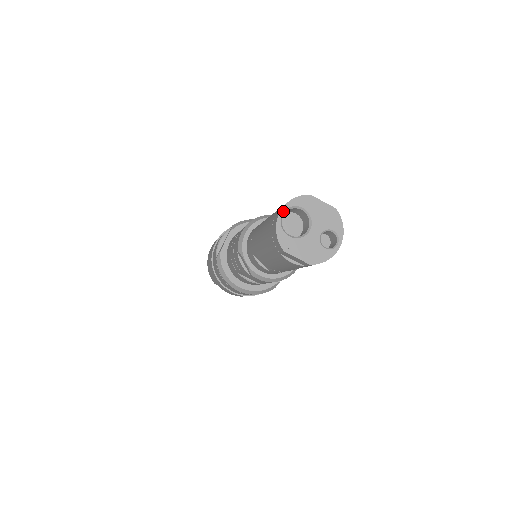
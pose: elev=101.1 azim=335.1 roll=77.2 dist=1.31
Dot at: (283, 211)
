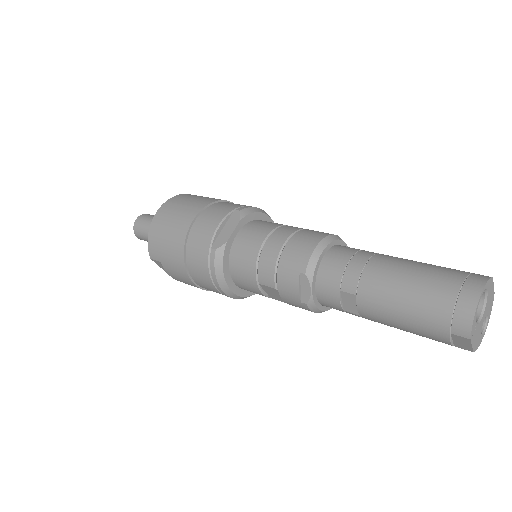
Dot at: occluded
